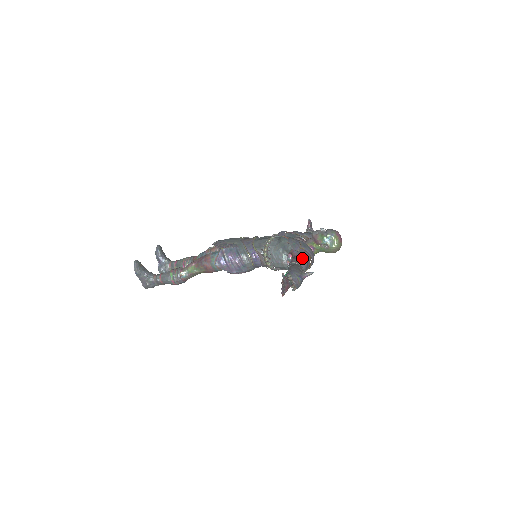
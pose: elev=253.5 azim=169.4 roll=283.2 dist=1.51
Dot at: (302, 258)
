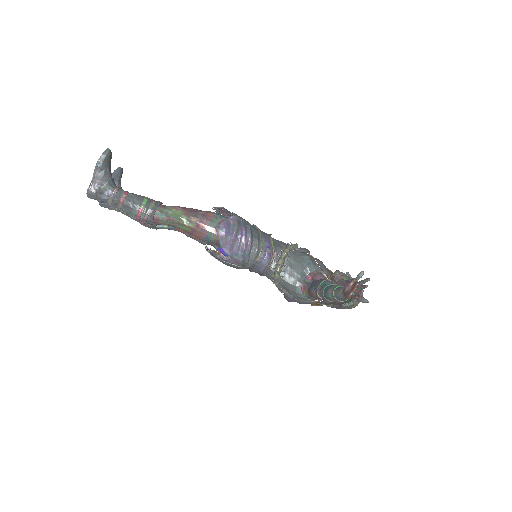
Dot at: occluded
